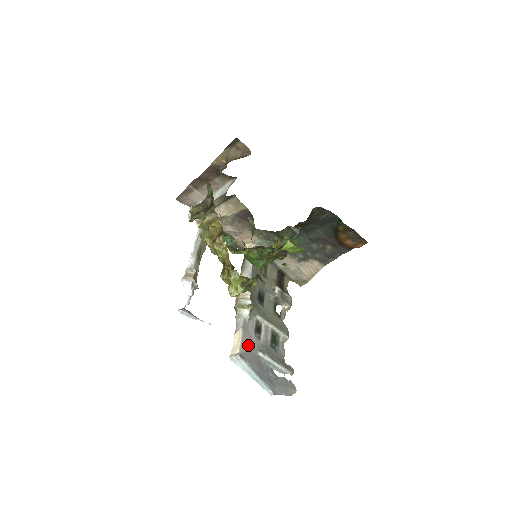
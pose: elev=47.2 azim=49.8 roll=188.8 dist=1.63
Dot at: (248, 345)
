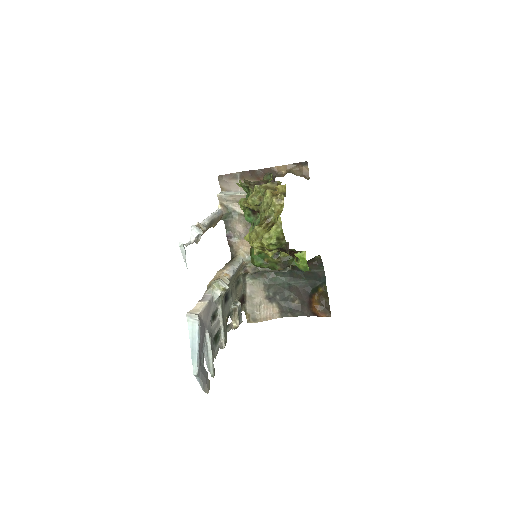
Dot at: (205, 317)
